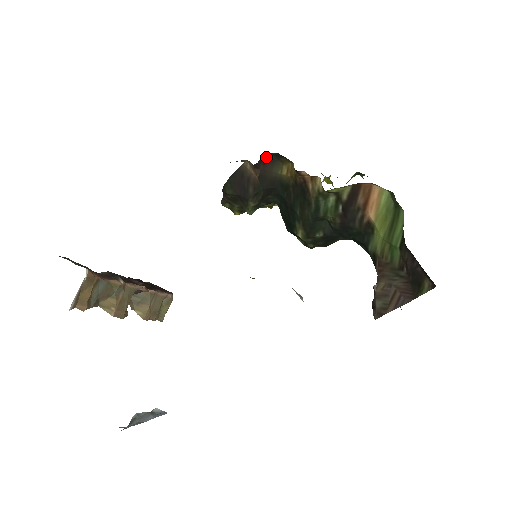
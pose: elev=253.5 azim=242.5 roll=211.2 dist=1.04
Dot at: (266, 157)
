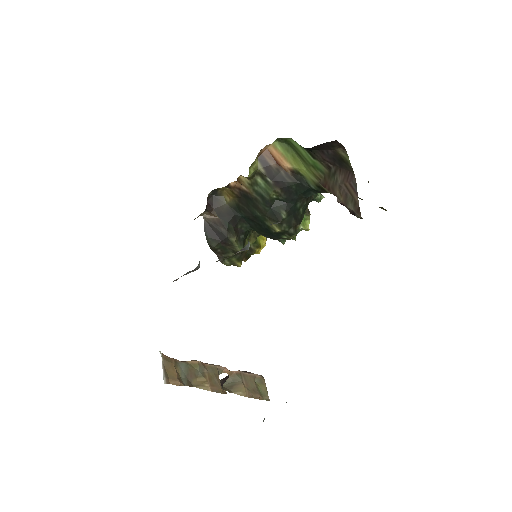
Dot at: (209, 200)
